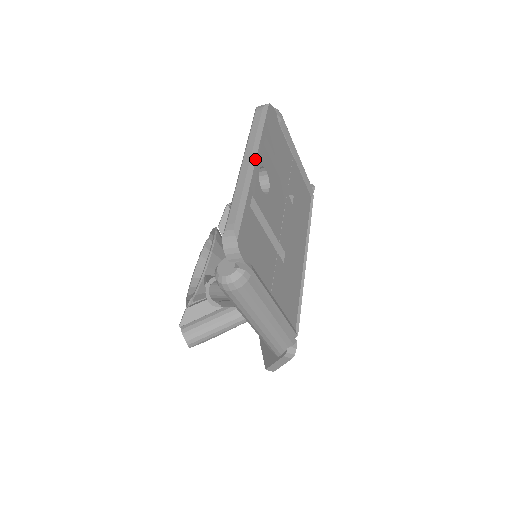
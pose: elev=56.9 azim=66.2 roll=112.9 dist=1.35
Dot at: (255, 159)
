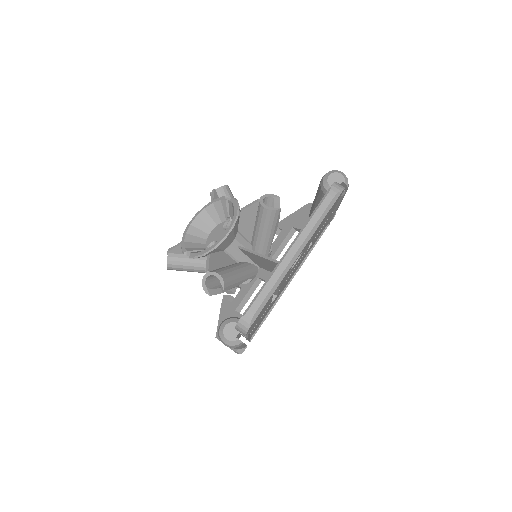
Dot at: (300, 253)
